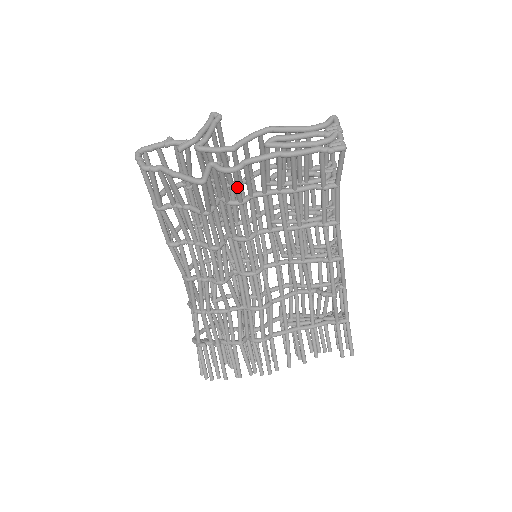
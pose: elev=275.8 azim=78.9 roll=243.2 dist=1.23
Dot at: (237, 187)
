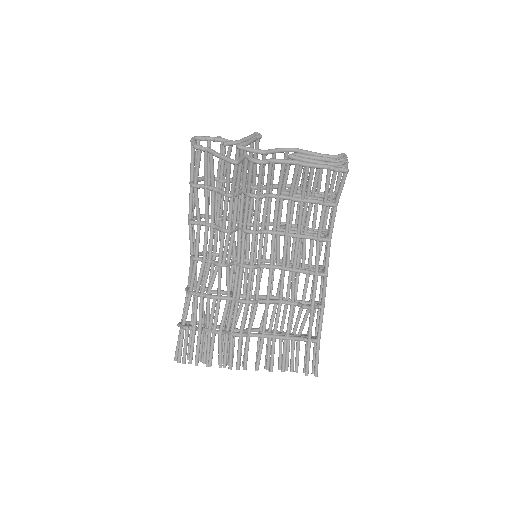
Dot at: (259, 179)
